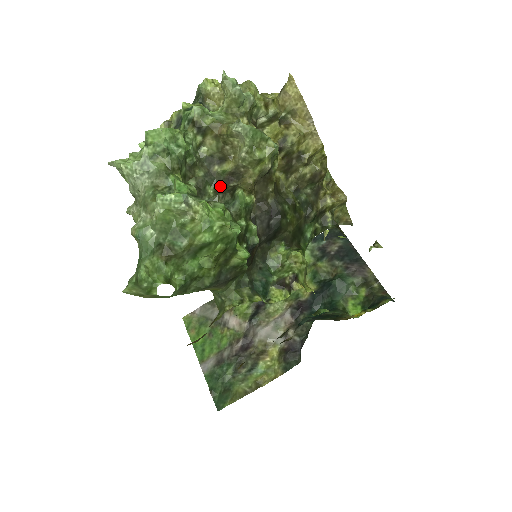
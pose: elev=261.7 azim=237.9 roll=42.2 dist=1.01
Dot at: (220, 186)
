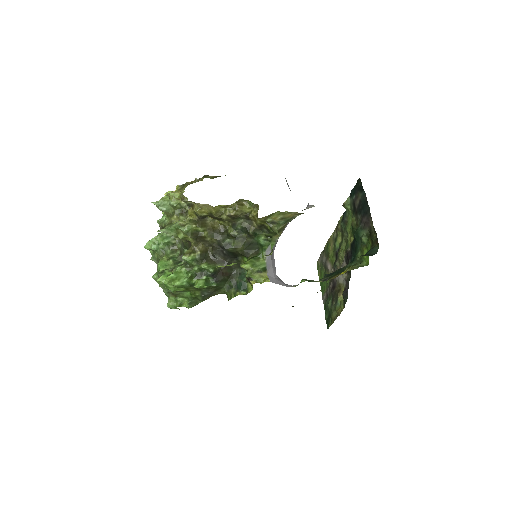
Dot at: occluded
